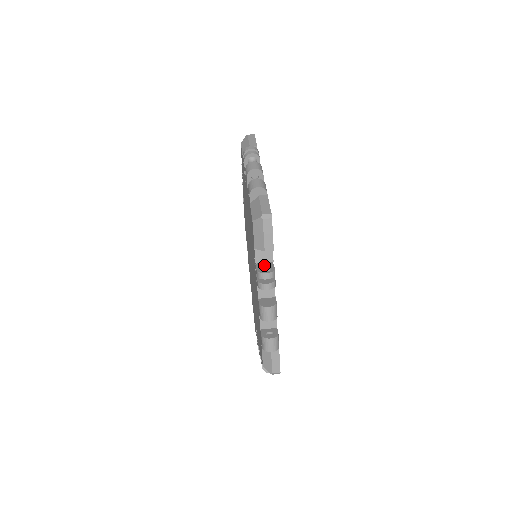
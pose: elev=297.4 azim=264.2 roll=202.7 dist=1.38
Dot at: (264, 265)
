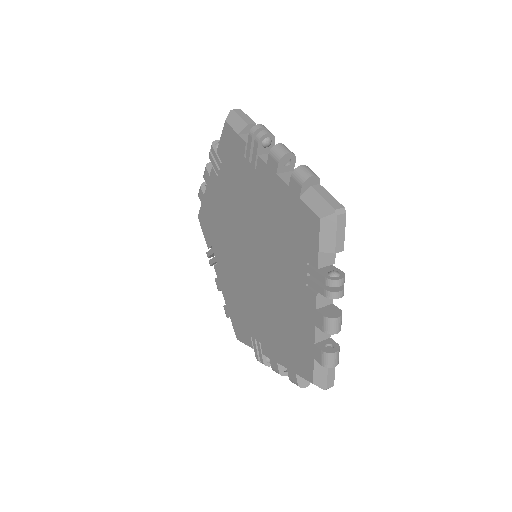
Dot at: (326, 269)
